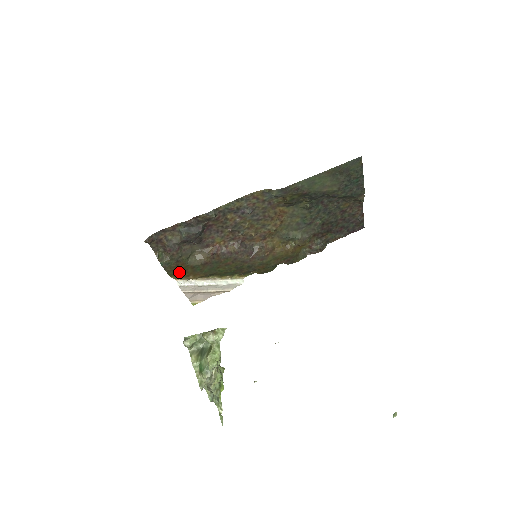
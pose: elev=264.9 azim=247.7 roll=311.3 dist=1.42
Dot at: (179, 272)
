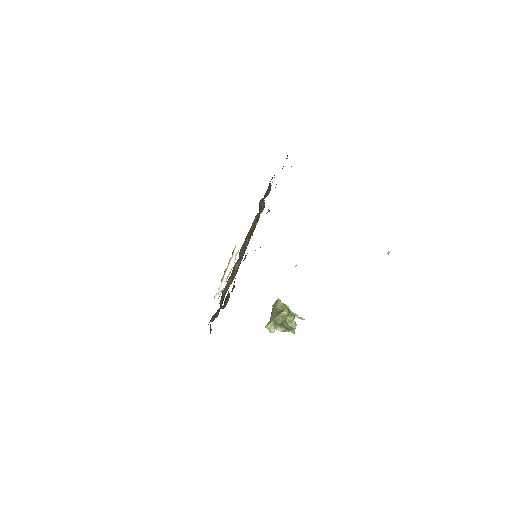
Dot at: occluded
